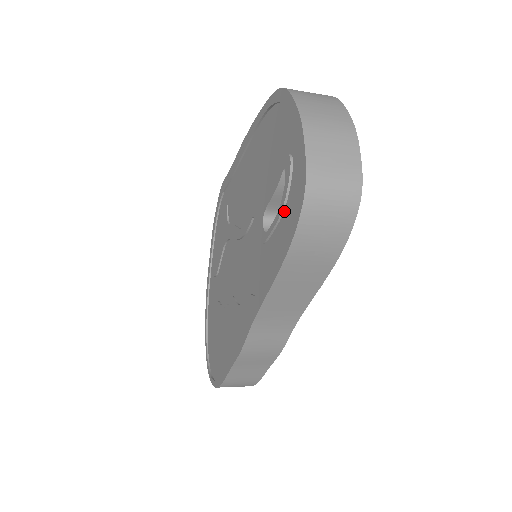
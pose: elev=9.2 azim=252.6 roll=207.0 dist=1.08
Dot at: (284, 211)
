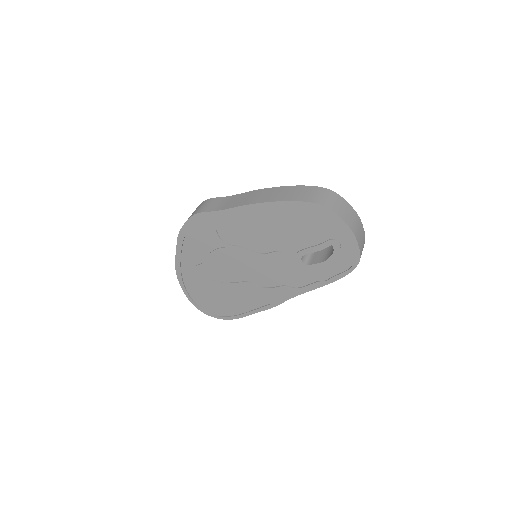
Dot at: (331, 261)
